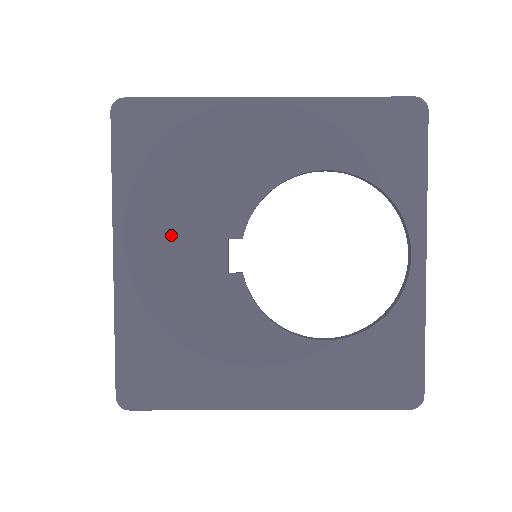
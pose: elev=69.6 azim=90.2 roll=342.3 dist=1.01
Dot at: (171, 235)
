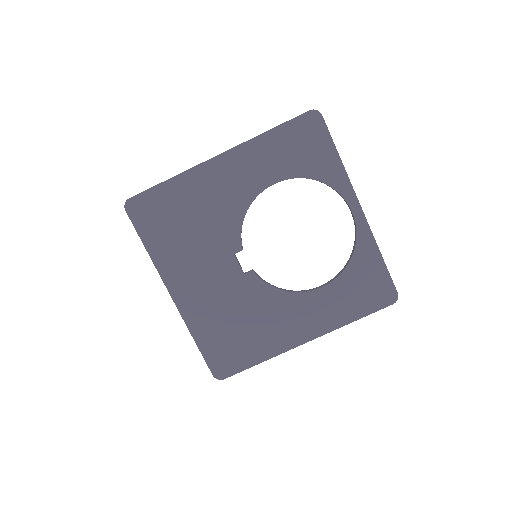
Dot at: (199, 268)
